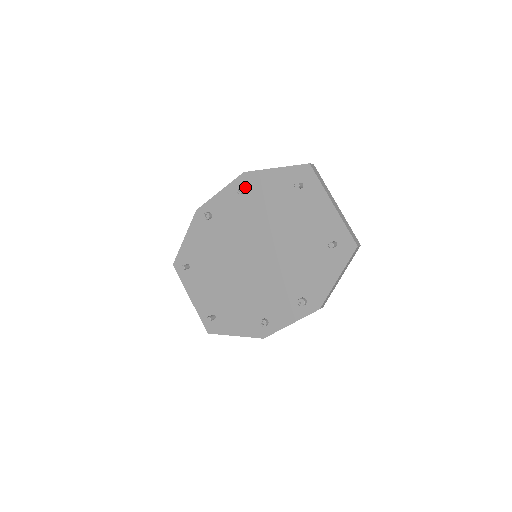
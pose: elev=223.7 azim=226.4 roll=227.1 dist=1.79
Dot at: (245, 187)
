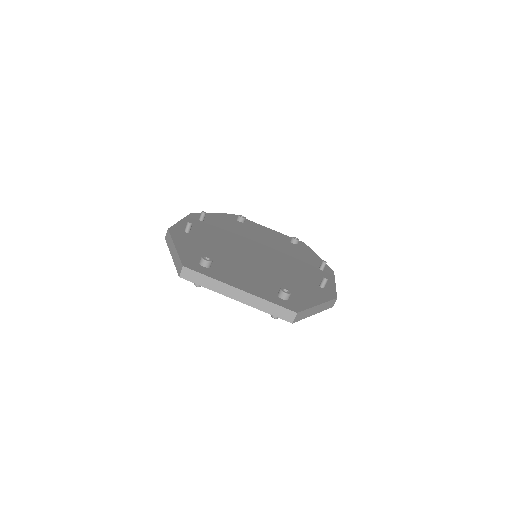
Dot at: occluded
